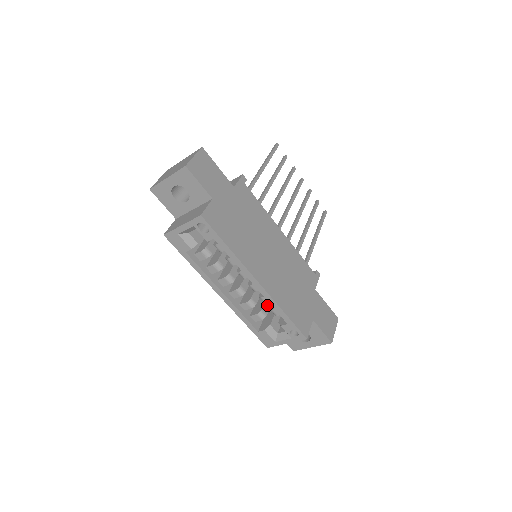
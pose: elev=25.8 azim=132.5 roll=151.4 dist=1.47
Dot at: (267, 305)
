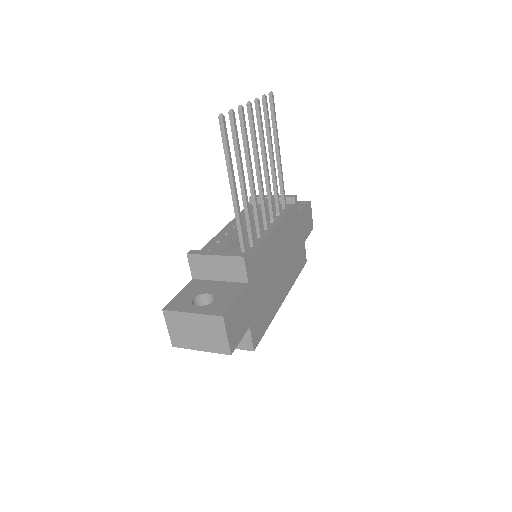
Dot at: occluded
